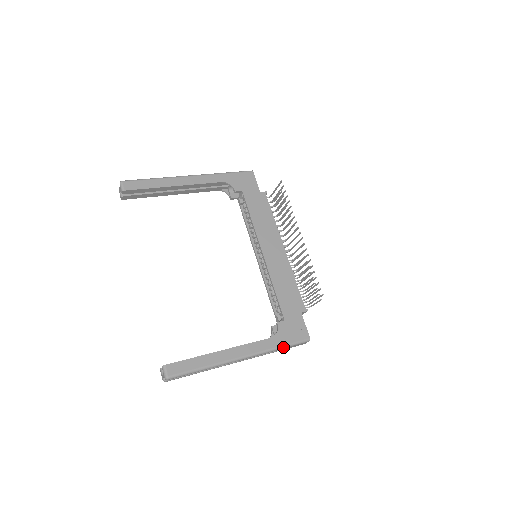
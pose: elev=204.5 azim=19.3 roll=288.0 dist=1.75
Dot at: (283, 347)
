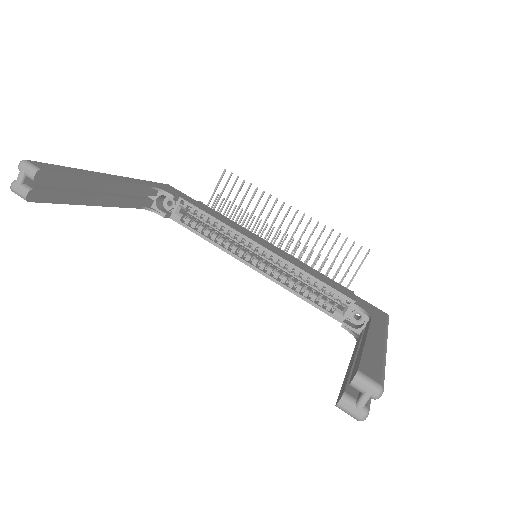
Dot at: occluded
